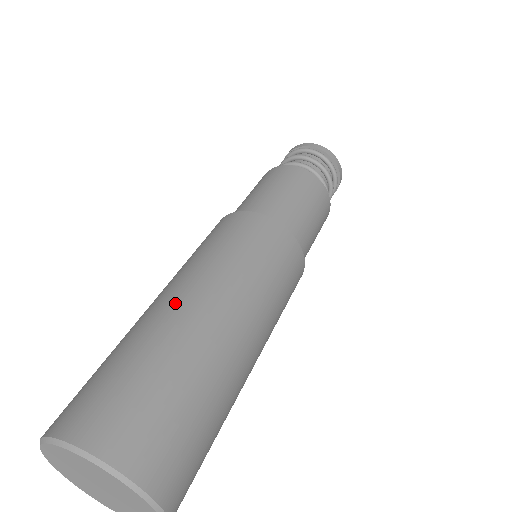
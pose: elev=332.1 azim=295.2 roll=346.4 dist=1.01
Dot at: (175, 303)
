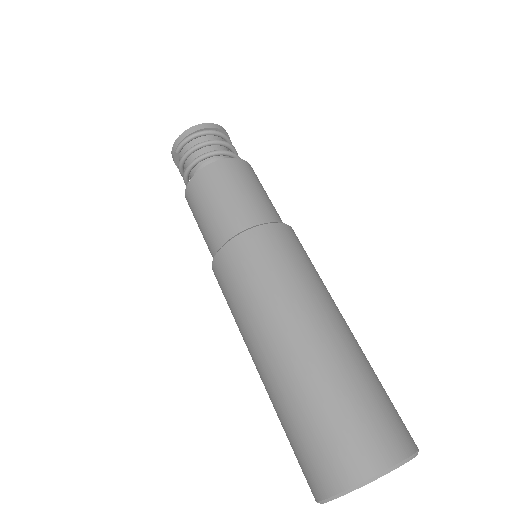
Dot at: (326, 333)
